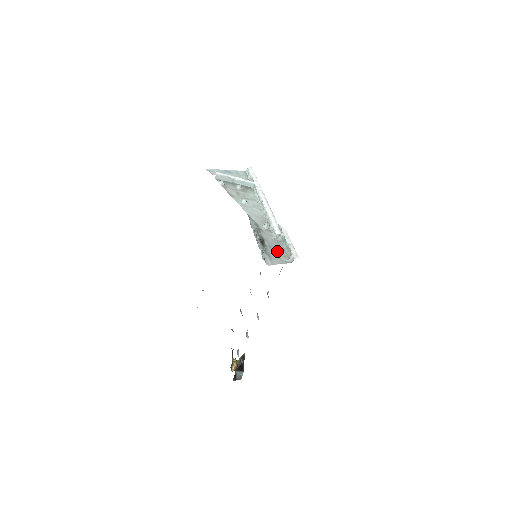
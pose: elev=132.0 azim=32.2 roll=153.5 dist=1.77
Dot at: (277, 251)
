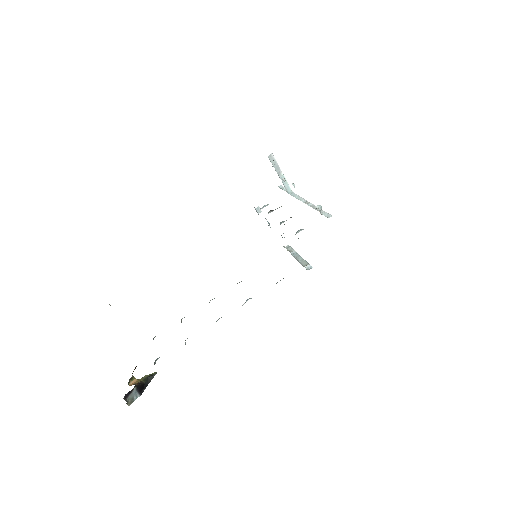
Dot at: occluded
